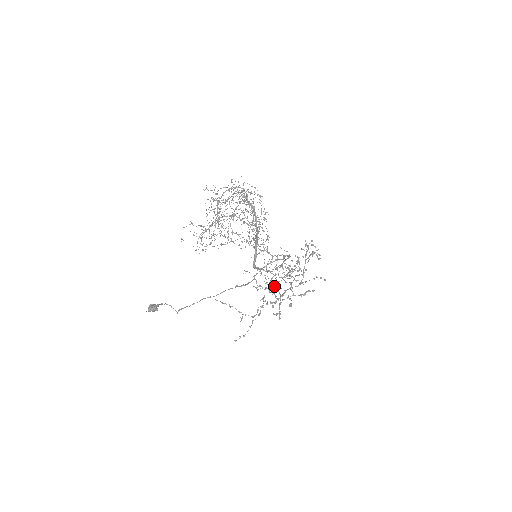
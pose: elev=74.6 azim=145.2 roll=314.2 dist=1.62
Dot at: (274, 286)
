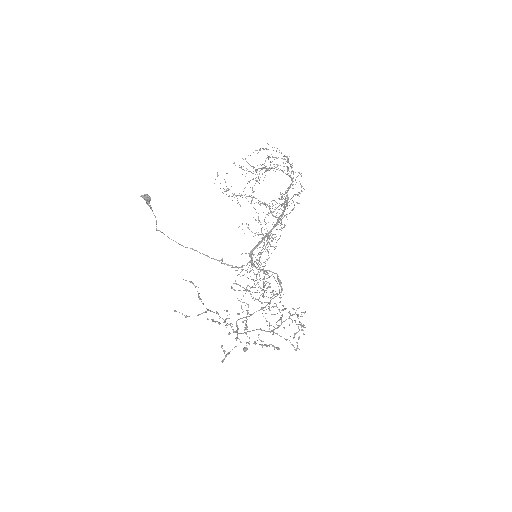
Dot at: (247, 310)
